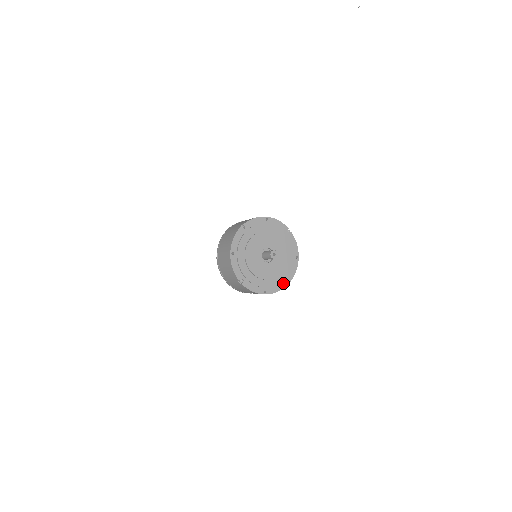
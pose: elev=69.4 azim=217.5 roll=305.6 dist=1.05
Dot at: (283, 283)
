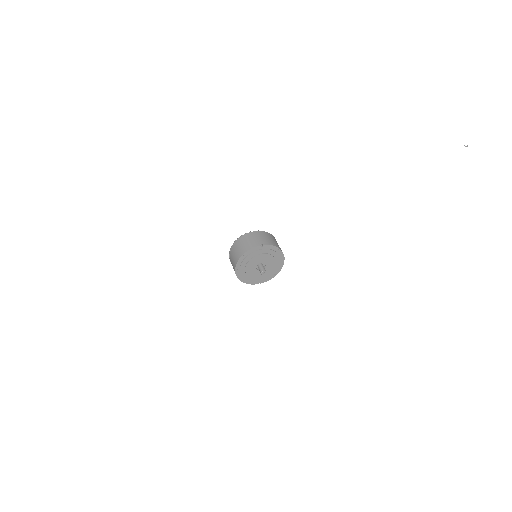
Dot at: (256, 282)
